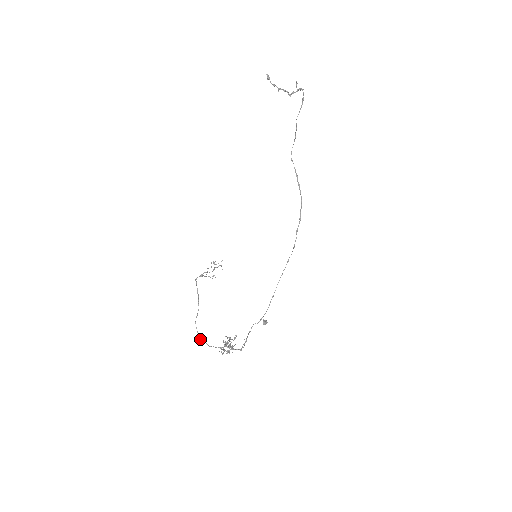
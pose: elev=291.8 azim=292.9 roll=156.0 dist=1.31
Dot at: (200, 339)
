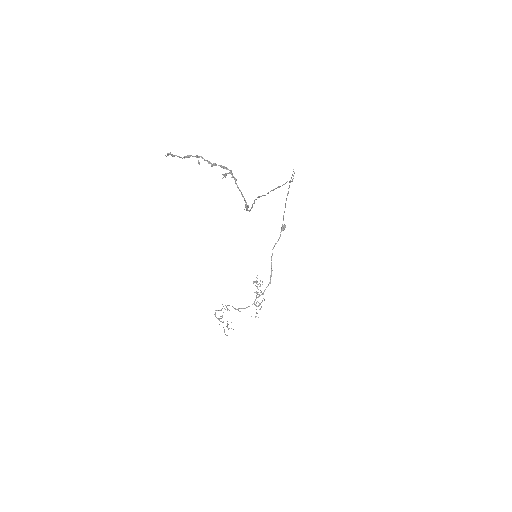
Dot at: occluded
